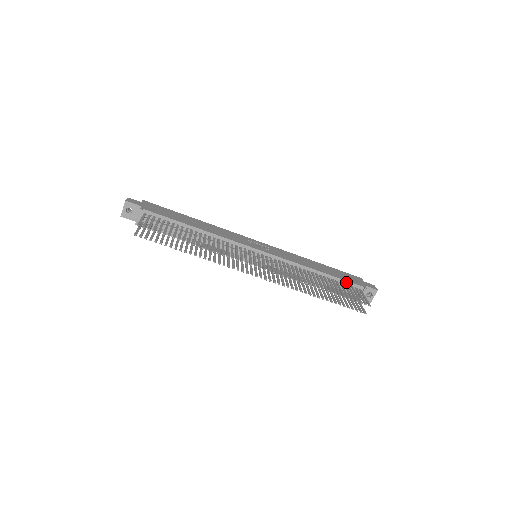
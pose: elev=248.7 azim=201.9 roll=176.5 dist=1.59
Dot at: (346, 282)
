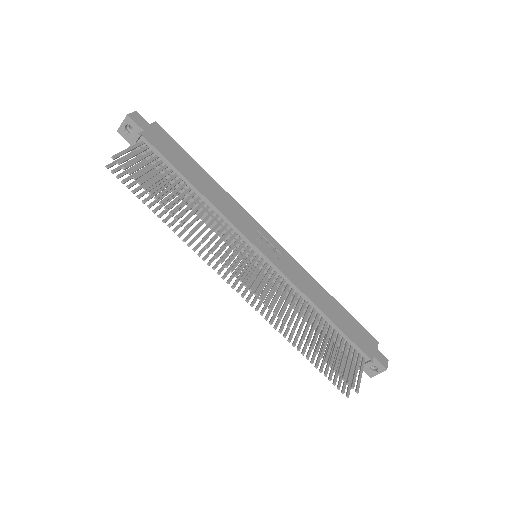
Dot at: (351, 342)
